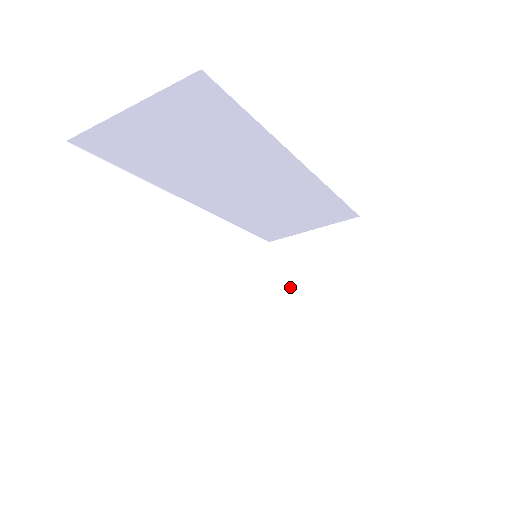
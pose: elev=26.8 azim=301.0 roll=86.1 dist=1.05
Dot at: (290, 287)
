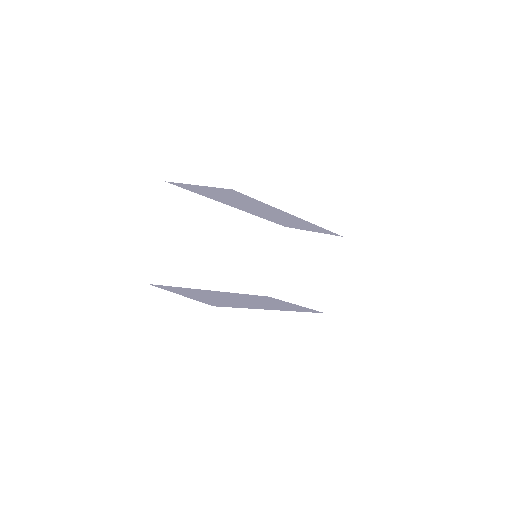
Dot at: (287, 263)
